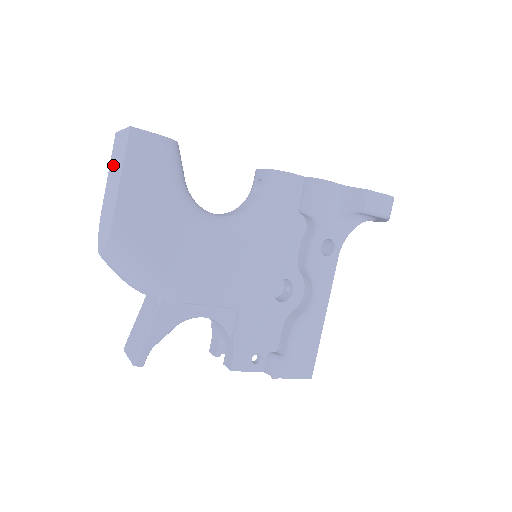
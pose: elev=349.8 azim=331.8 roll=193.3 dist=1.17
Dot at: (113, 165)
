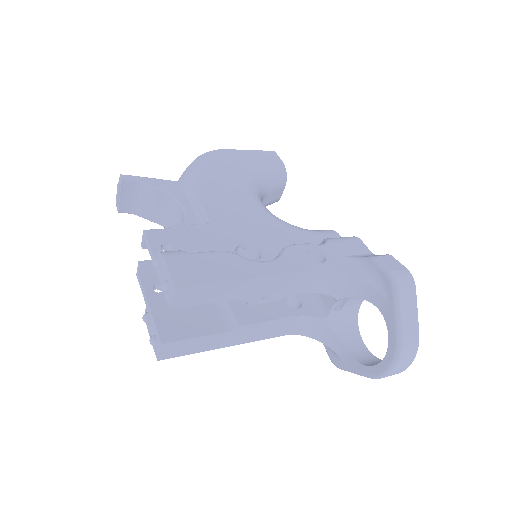
Dot at: occluded
